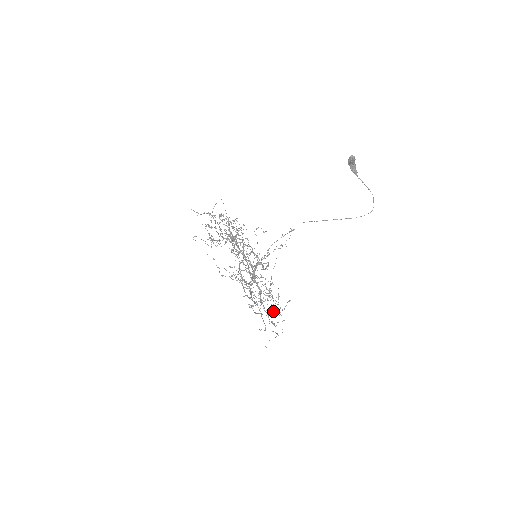
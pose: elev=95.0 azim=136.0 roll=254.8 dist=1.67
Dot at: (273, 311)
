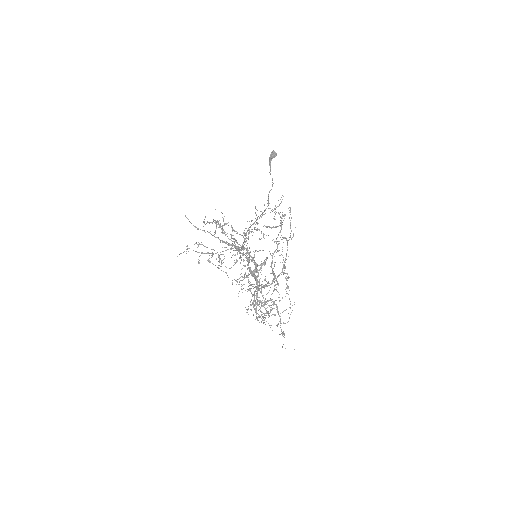
Dot at: occluded
